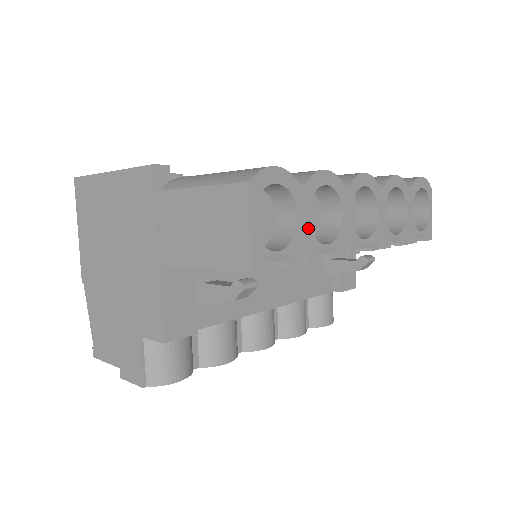
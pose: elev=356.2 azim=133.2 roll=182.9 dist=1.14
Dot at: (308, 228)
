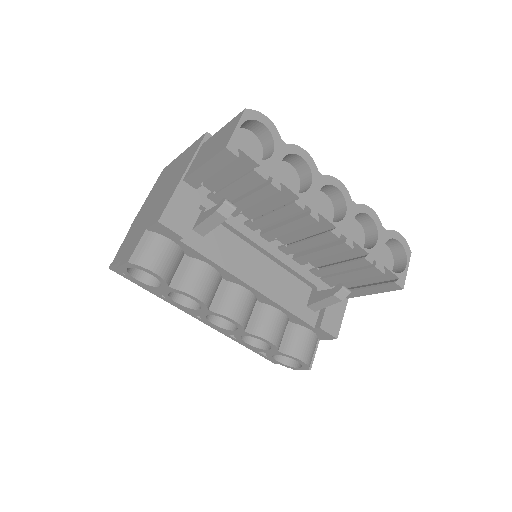
Dot at: (279, 166)
